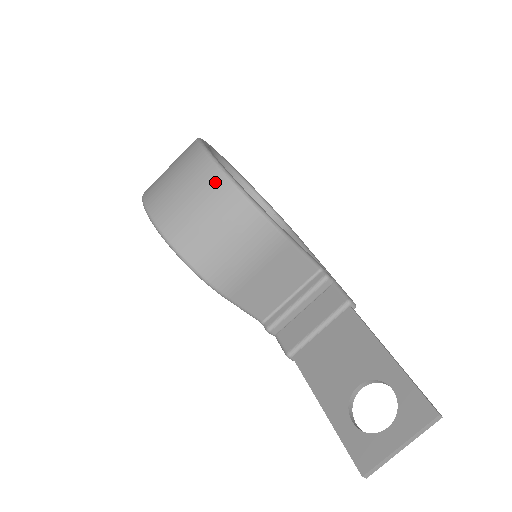
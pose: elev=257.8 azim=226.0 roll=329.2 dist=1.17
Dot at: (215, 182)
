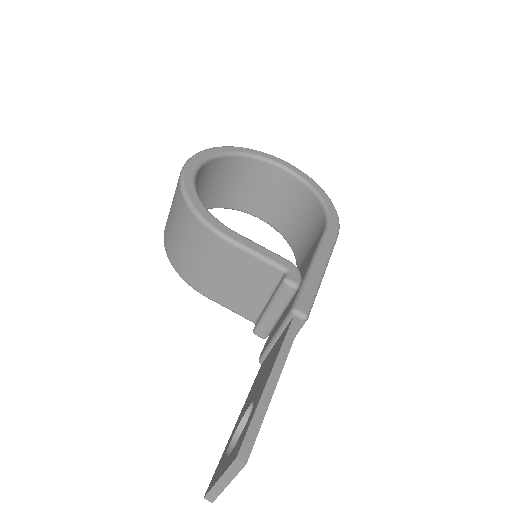
Dot at: (177, 192)
